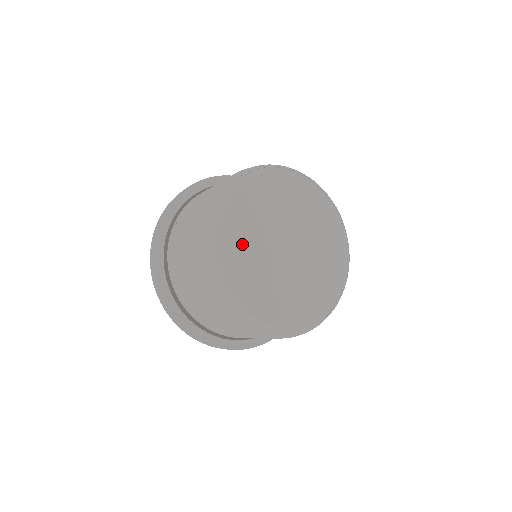
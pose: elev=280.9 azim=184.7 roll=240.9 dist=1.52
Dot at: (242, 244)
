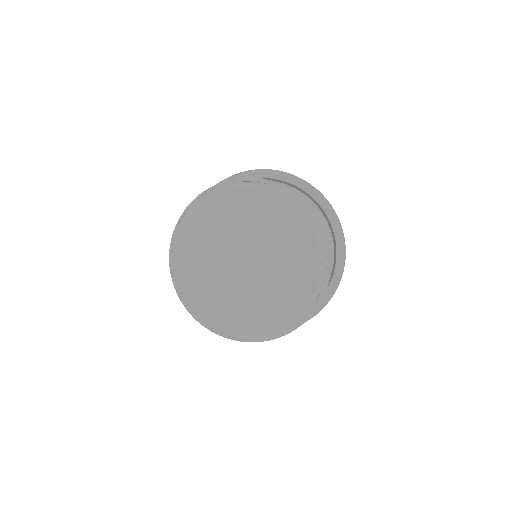
Dot at: (208, 230)
